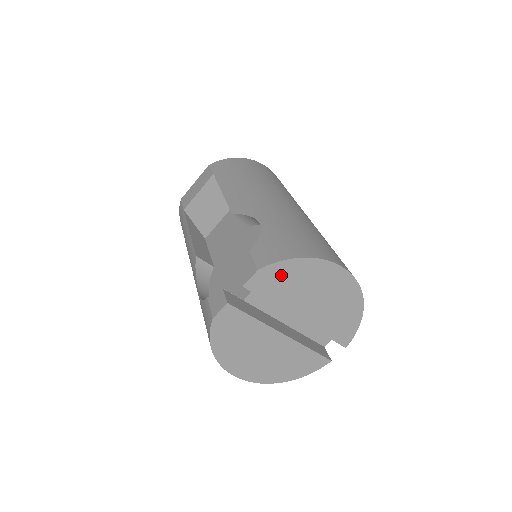
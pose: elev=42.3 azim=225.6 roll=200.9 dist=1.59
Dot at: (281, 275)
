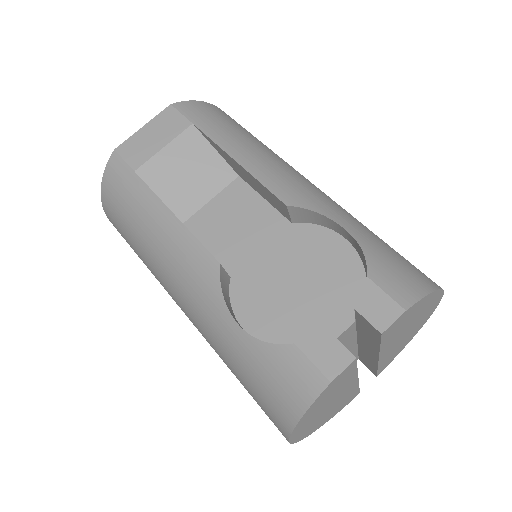
Dot at: (411, 313)
